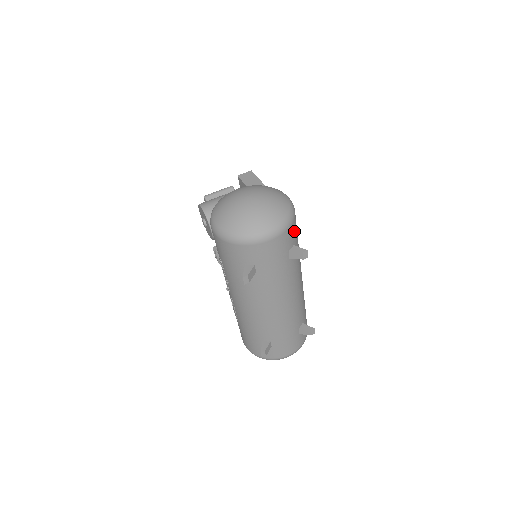
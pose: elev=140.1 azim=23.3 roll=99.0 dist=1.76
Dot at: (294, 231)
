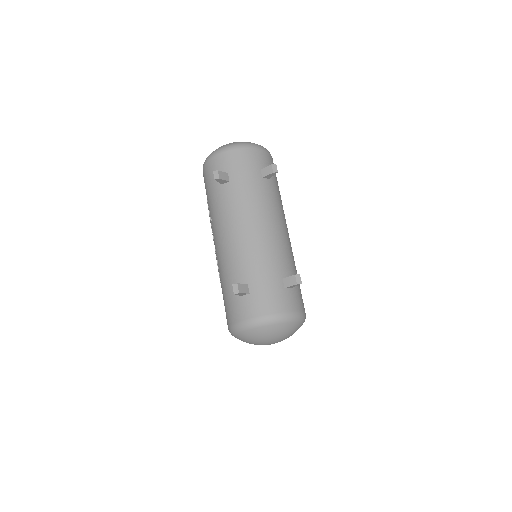
Dot at: (268, 162)
